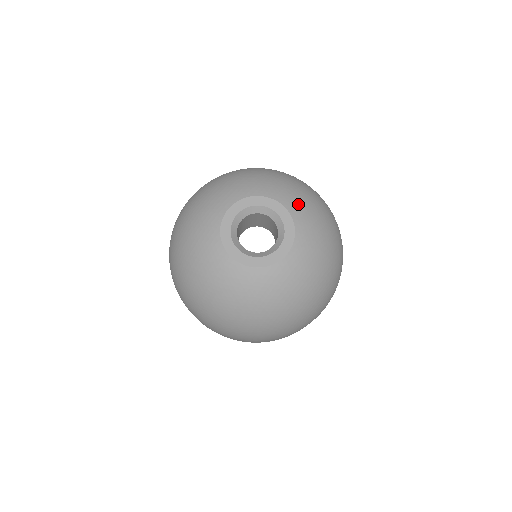
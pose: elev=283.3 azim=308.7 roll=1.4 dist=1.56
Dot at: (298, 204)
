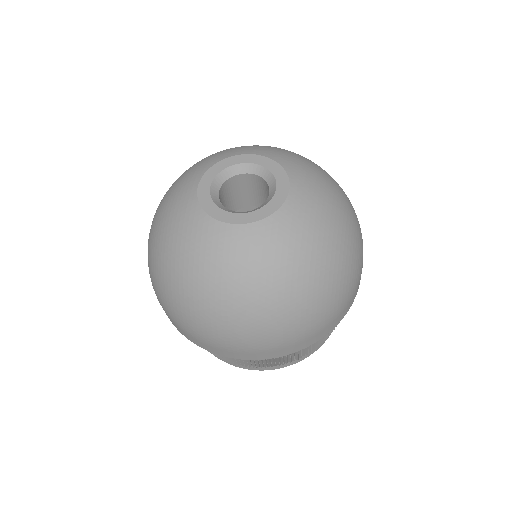
Dot at: (270, 150)
